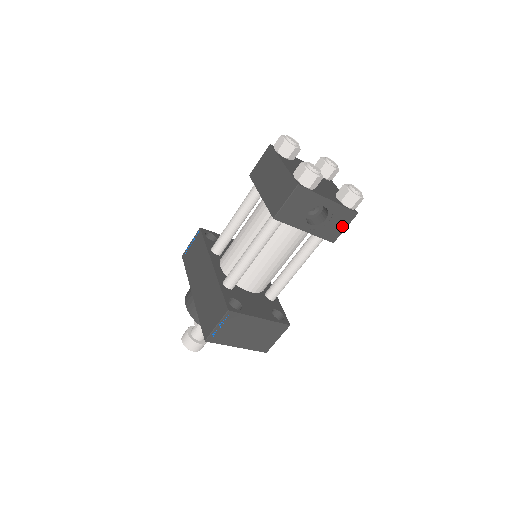
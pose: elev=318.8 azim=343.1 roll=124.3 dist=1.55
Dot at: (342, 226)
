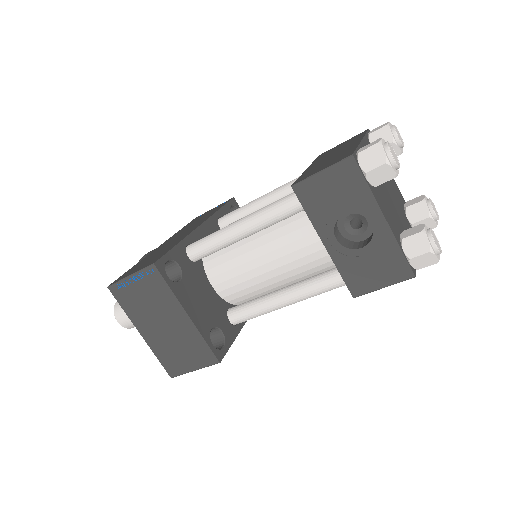
Dot at: (380, 279)
